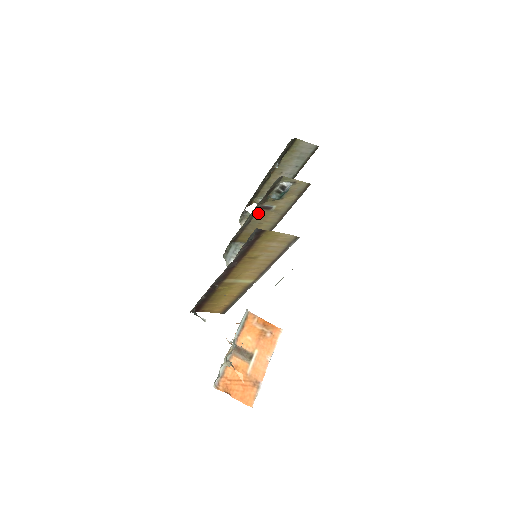
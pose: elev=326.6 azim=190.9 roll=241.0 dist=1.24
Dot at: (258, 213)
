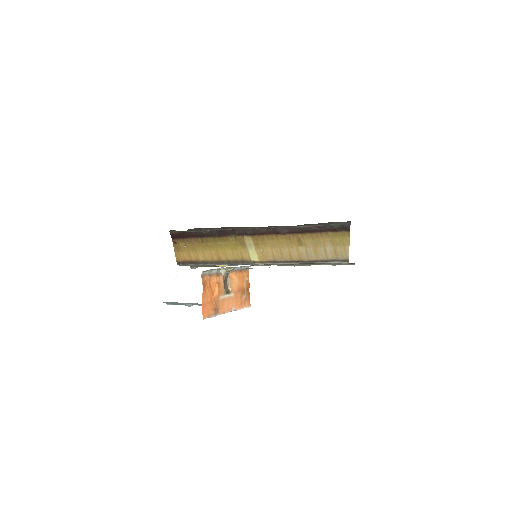
Dot at: occluded
